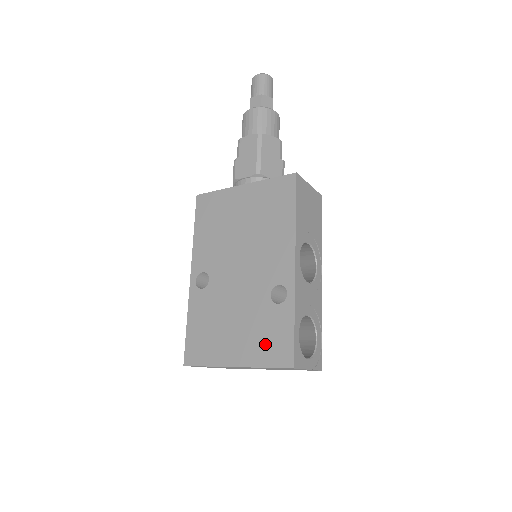
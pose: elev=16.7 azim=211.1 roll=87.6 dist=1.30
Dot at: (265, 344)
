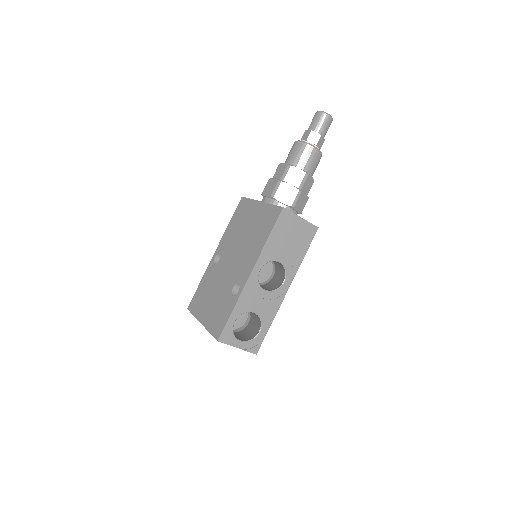
Dot at: (216, 318)
